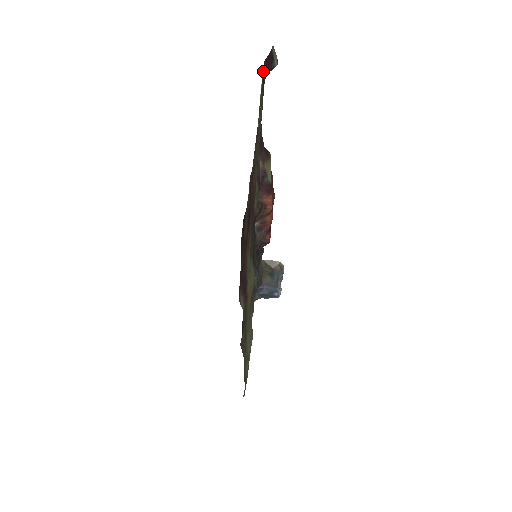
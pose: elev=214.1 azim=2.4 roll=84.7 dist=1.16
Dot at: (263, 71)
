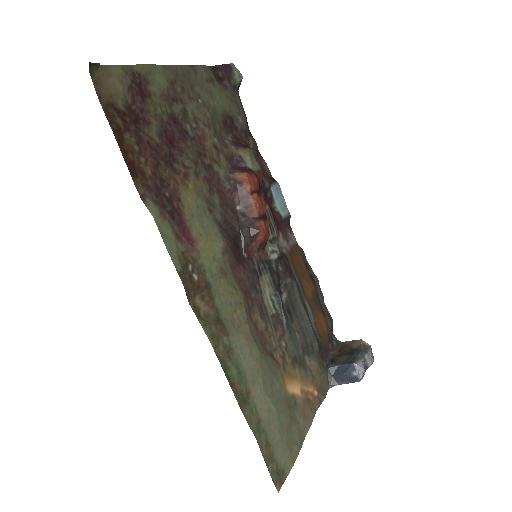
Dot at: (217, 73)
